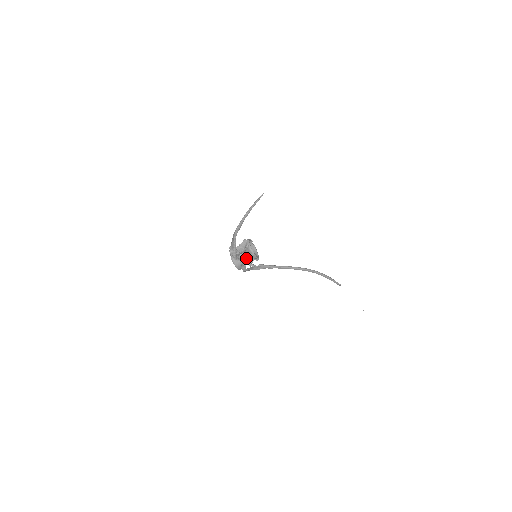
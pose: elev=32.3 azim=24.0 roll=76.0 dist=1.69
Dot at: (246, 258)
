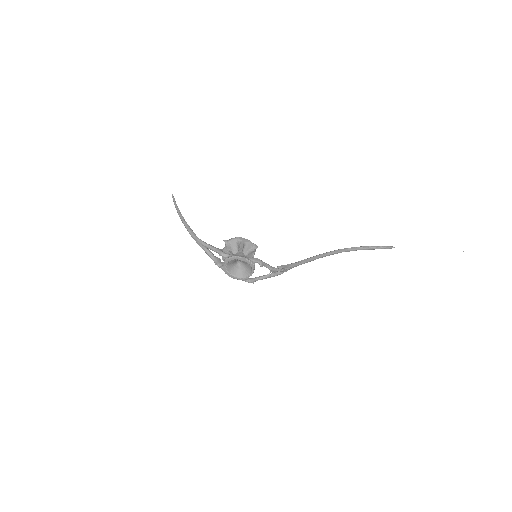
Dot at: (239, 247)
